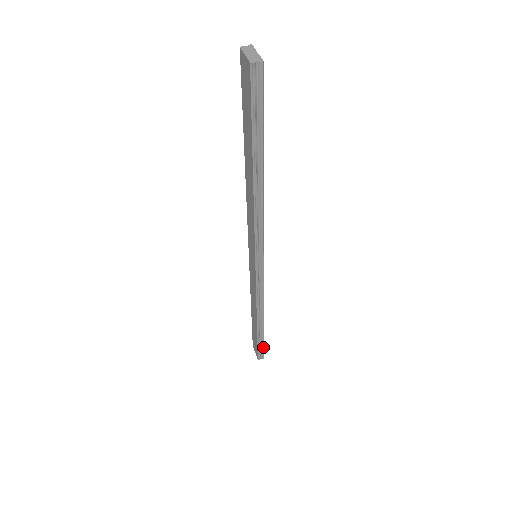
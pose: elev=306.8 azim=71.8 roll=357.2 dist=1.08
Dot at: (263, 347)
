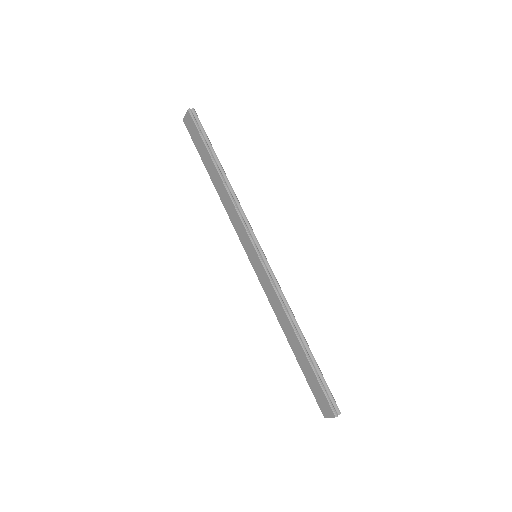
Dot at: (327, 387)
